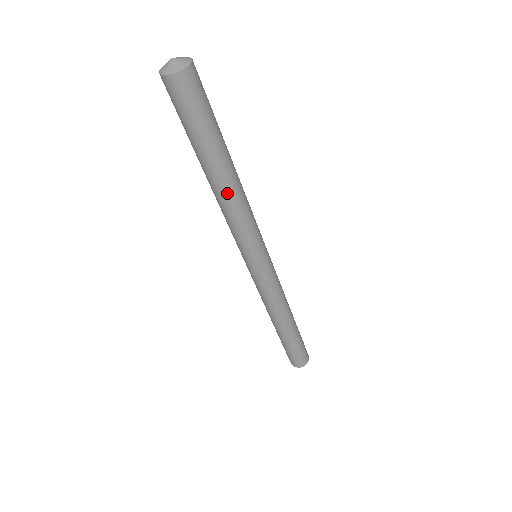
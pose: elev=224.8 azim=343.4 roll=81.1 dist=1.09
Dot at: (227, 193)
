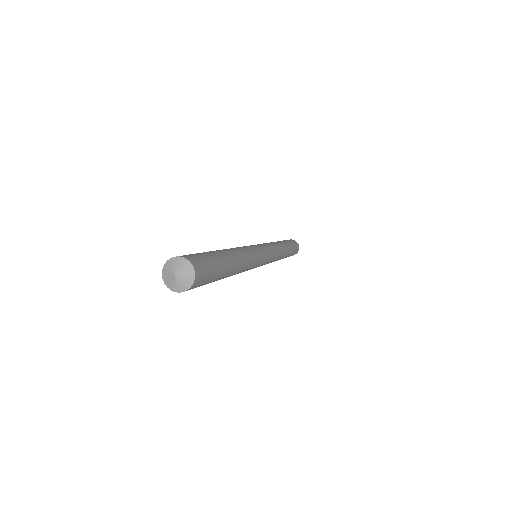
Dot at: occluded
